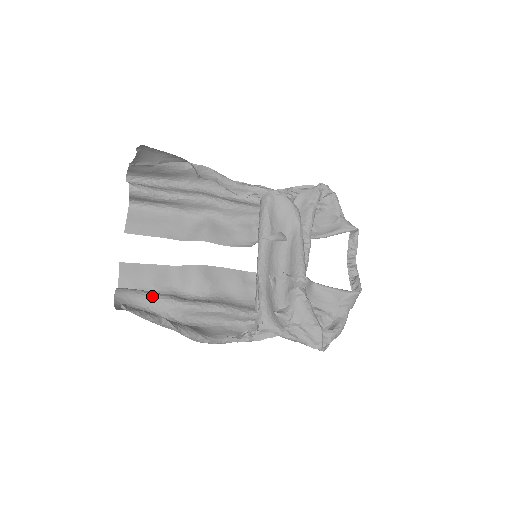
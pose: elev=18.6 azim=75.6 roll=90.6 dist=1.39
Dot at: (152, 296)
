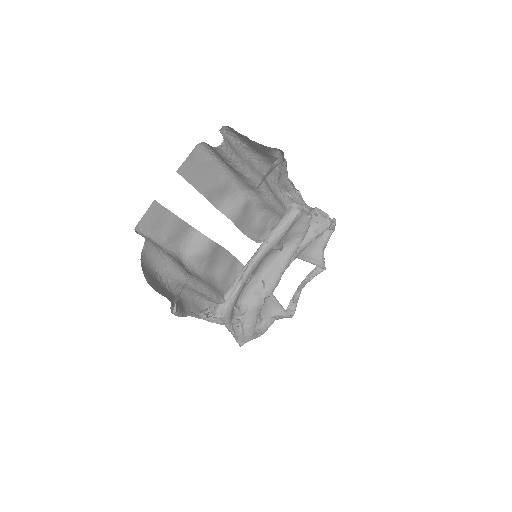
Dot at: (169, 261)
